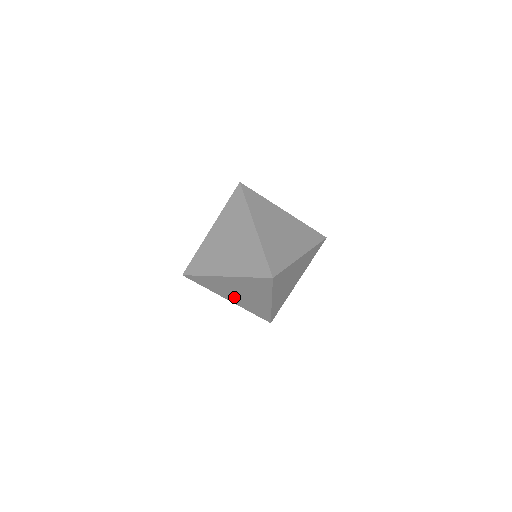
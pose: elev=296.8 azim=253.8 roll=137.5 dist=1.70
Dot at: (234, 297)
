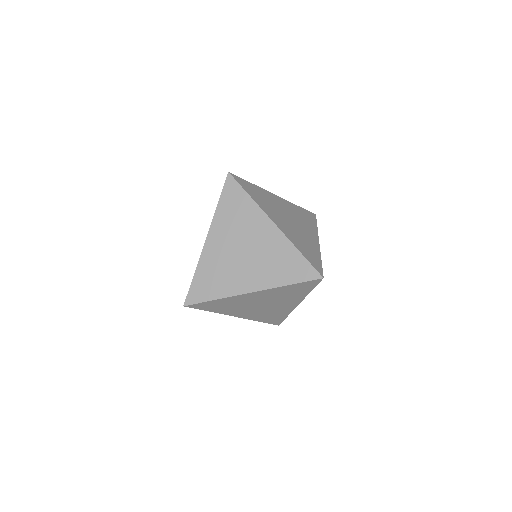
Dot at: (247, 311)
